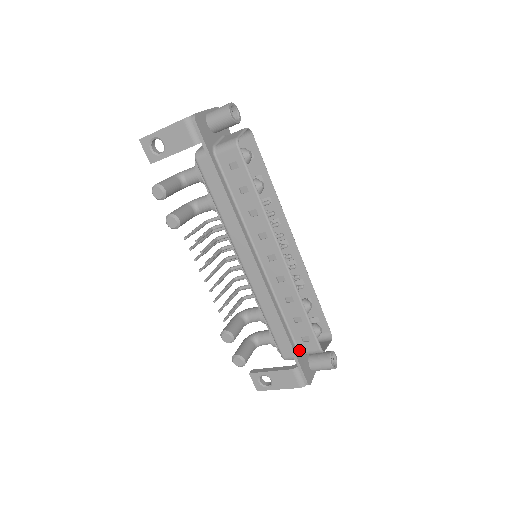
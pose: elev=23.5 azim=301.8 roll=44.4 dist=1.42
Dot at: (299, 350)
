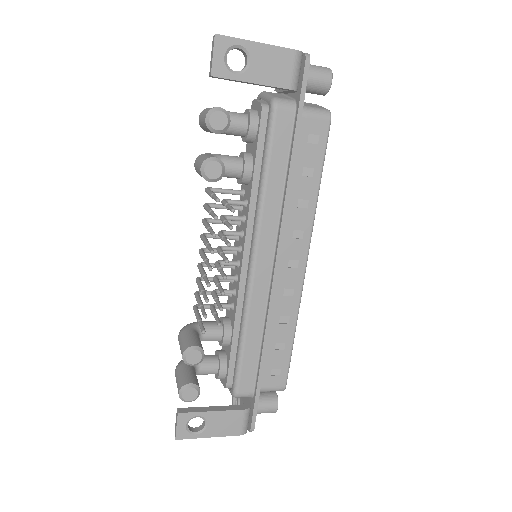
Dot at: occluded
